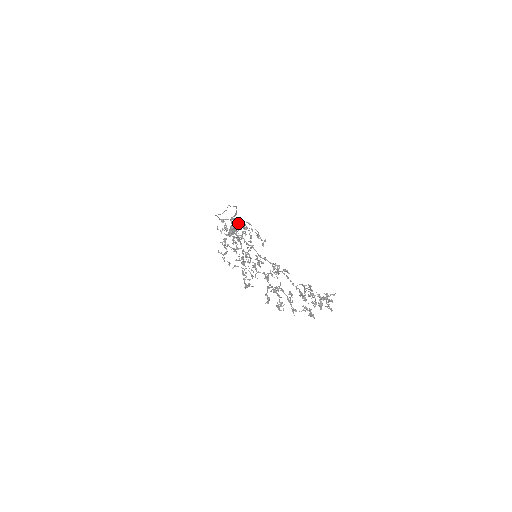
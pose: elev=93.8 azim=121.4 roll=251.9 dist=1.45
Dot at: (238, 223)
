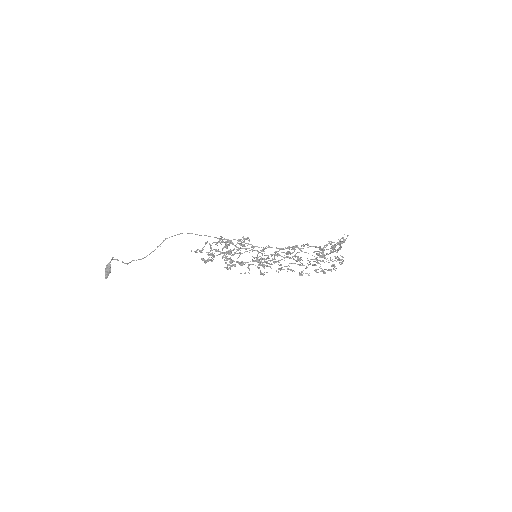
Dot at: (219, 242)
